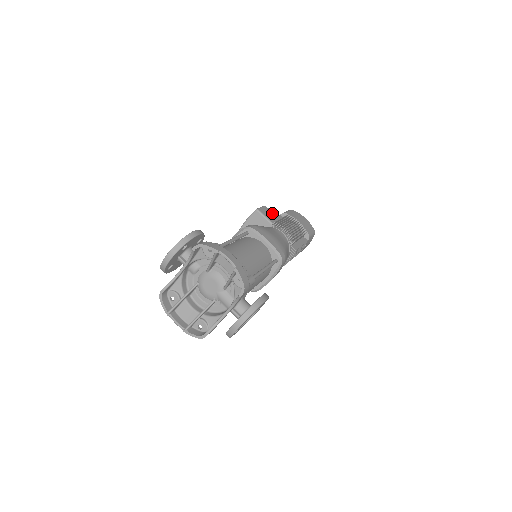
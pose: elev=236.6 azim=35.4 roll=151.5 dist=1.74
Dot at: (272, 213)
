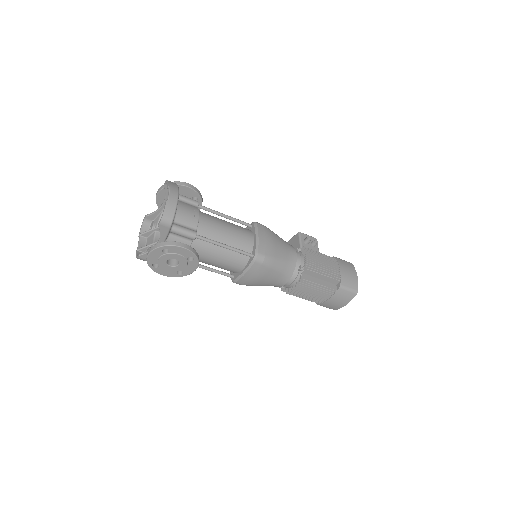
Dot at: (310, 241)
